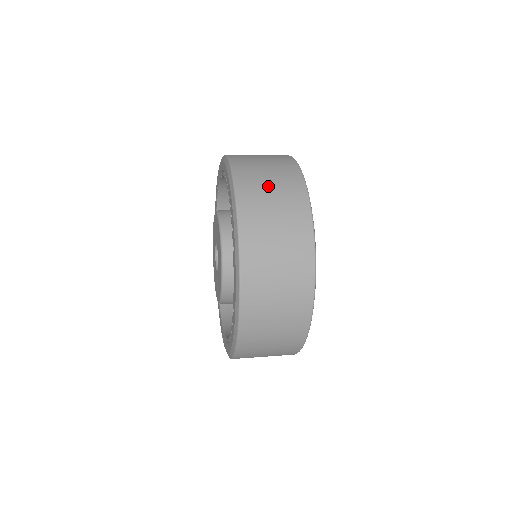
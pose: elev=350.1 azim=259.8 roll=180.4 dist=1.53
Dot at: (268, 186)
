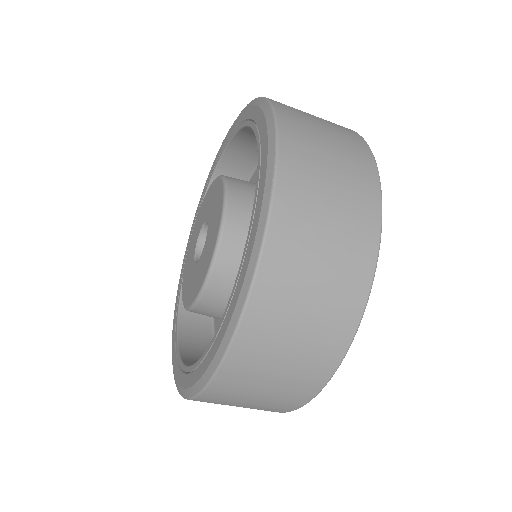
Dot at: occluded
